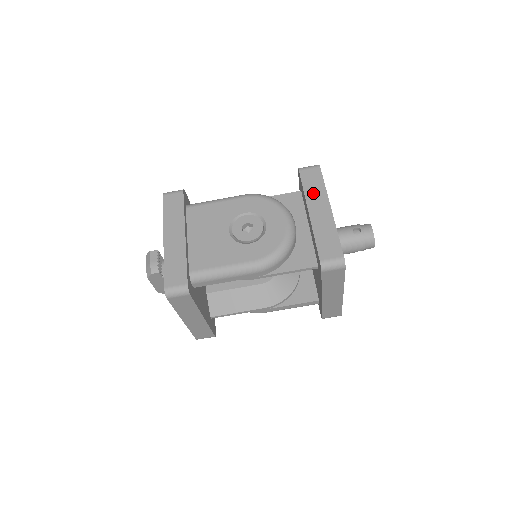
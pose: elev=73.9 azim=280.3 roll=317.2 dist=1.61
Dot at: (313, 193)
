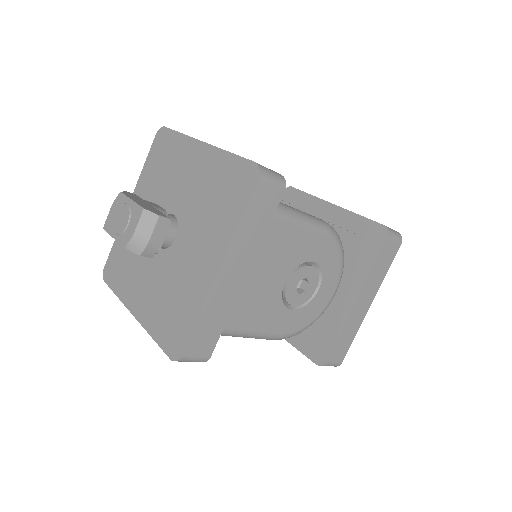
Dot at: (375, 277)
